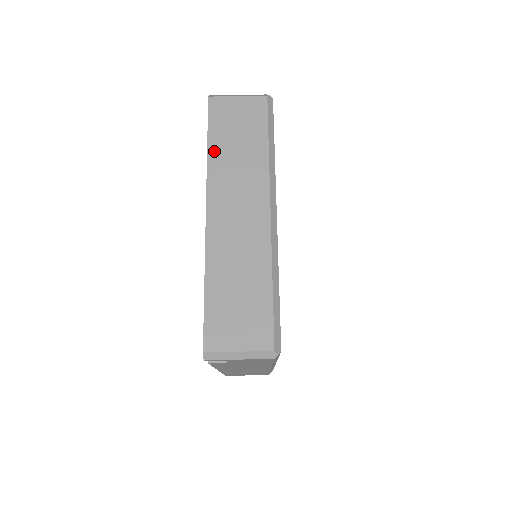
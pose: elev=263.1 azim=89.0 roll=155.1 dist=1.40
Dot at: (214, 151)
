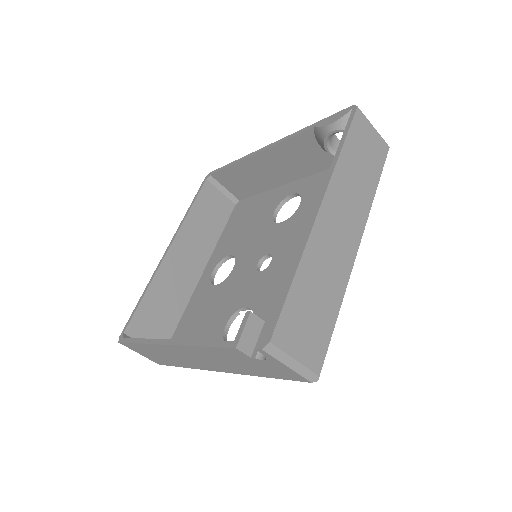
Dot at: (345, 157)
